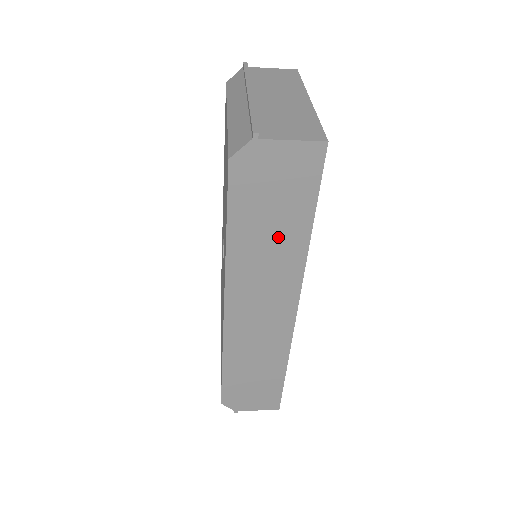
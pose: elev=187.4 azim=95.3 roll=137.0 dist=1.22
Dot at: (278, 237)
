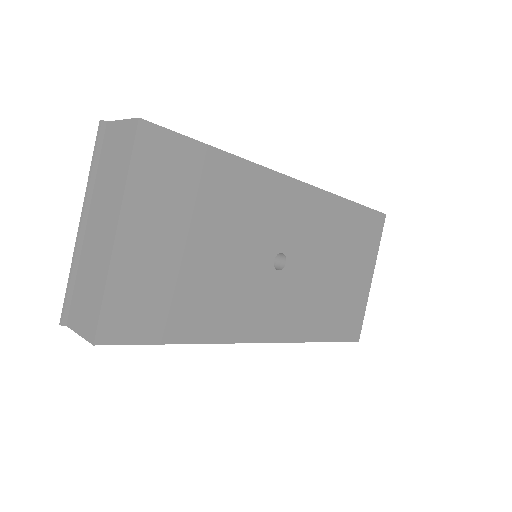
Dot at: occluded
